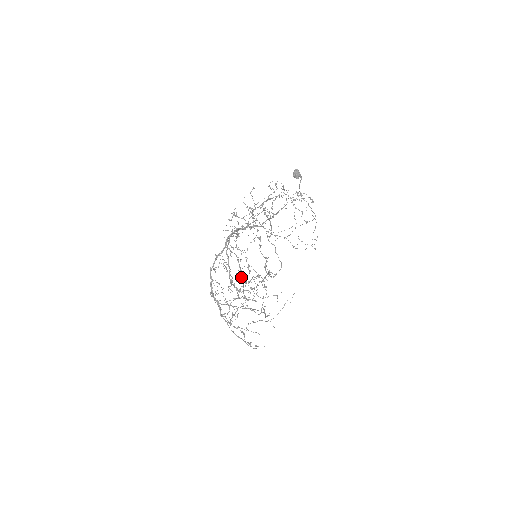
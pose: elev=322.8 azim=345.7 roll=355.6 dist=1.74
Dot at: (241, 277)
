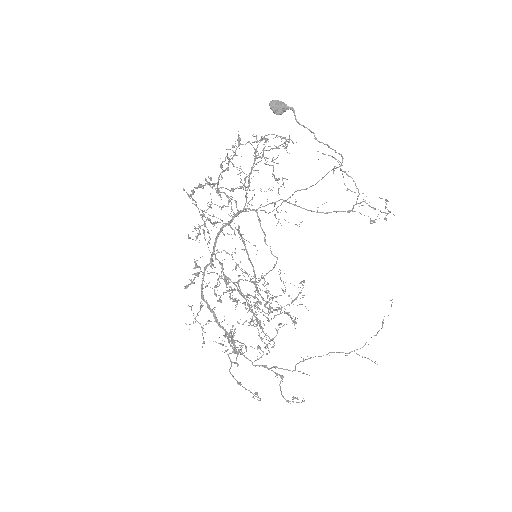
Dot at: (267, 290)
